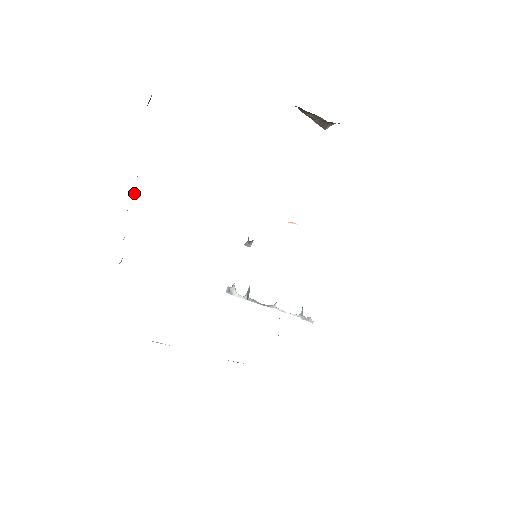
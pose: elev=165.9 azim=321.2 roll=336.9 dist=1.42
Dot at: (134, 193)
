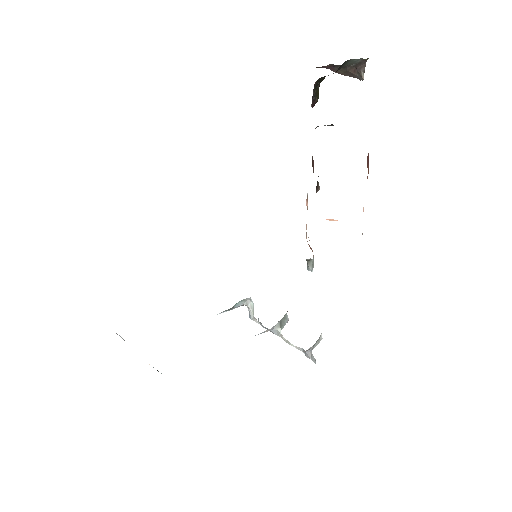
Dot at: occluded
